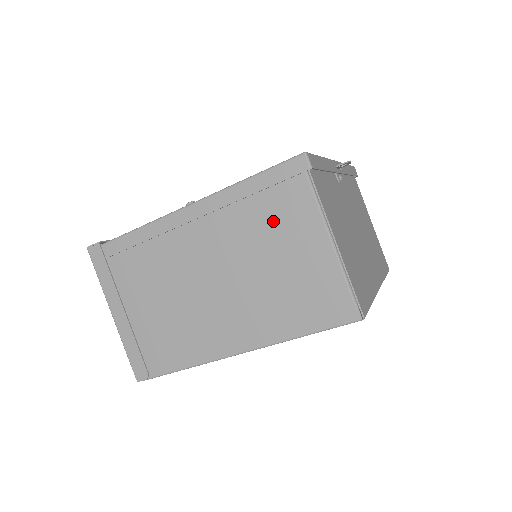
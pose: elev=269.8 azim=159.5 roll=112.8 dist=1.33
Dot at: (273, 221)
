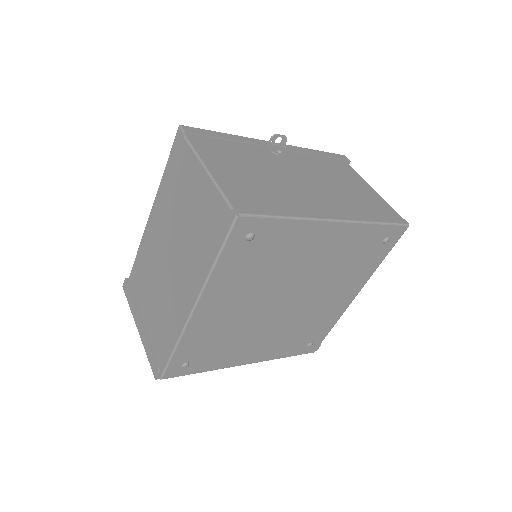
Dot at: (181, 187)
